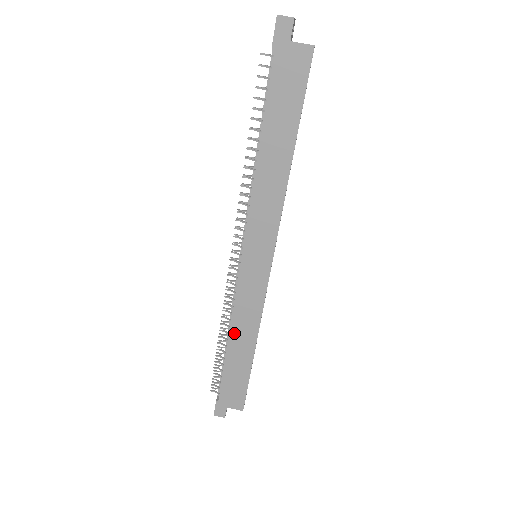
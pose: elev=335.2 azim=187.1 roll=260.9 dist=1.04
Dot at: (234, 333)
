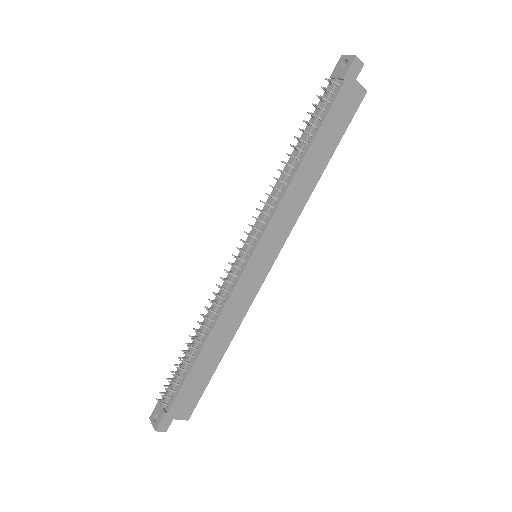
Dot at: (214, 334)
